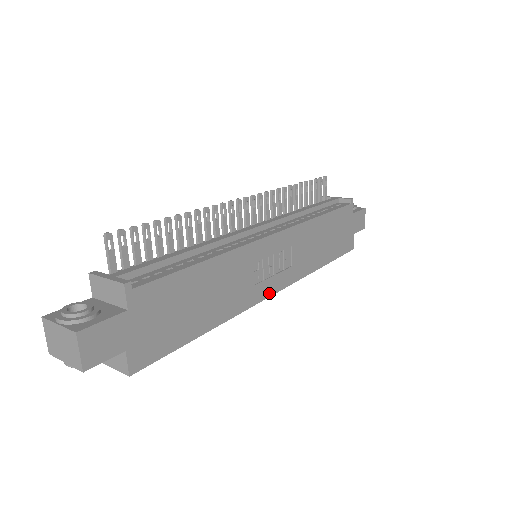
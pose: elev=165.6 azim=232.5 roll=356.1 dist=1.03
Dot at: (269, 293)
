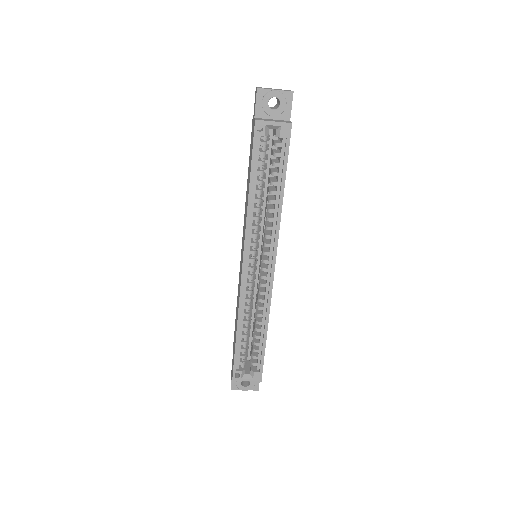
Dot at: (275, 260)
